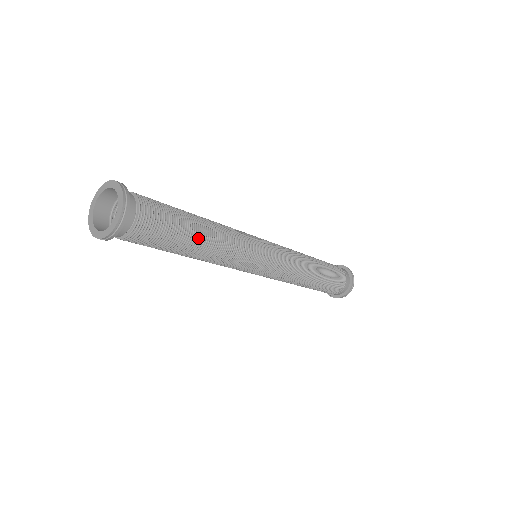
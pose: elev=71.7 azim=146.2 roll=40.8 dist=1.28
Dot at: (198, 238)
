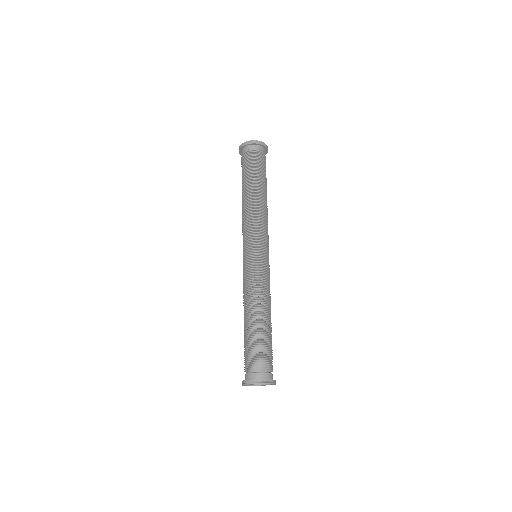
Dot at: occluded
